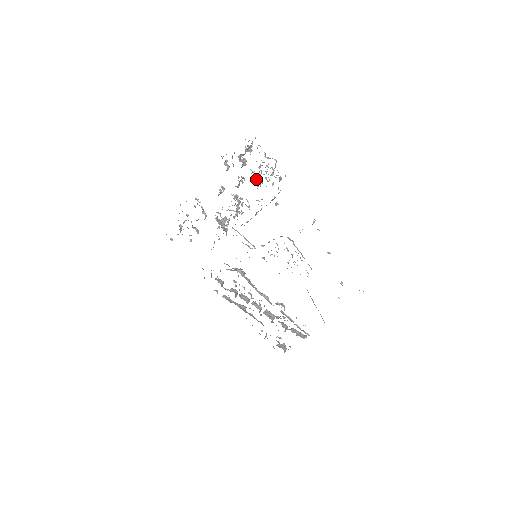
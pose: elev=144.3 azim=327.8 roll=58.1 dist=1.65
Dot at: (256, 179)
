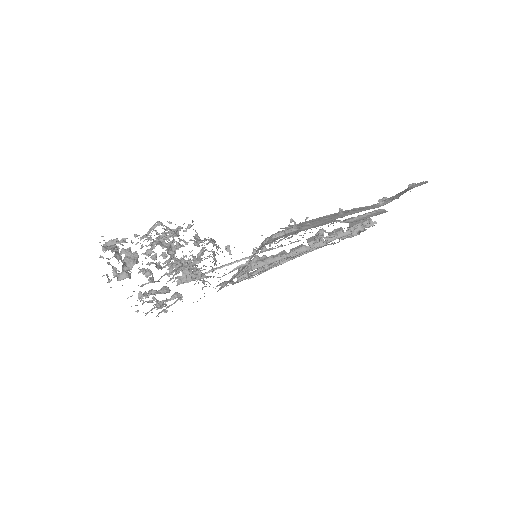
Dot at: (171, 256)
